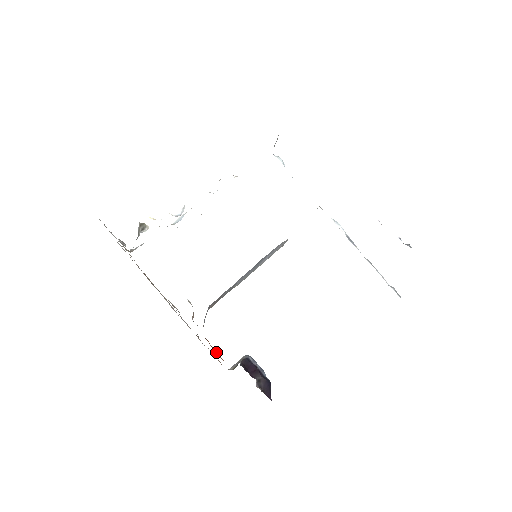
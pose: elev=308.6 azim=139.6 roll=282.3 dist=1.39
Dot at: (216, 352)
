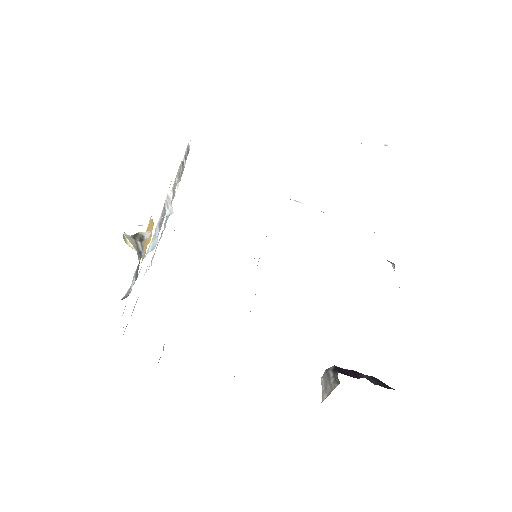
Dot at: occluded
